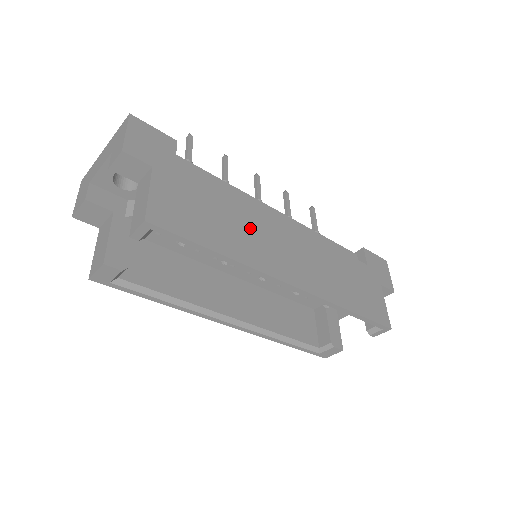
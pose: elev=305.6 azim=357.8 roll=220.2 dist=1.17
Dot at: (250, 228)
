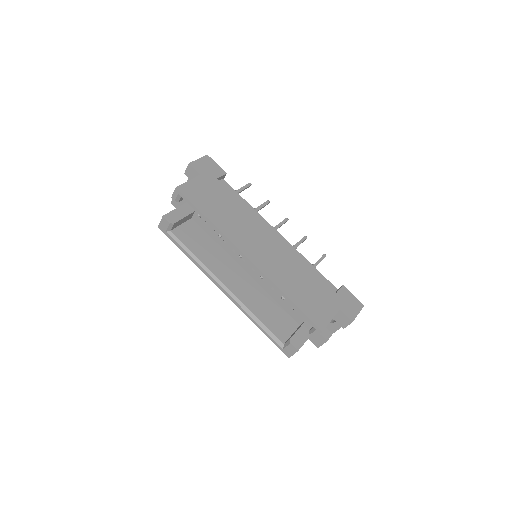
Dot at: (241, 222)
